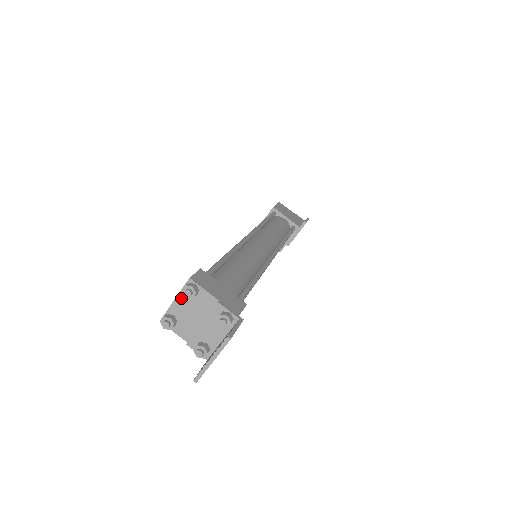
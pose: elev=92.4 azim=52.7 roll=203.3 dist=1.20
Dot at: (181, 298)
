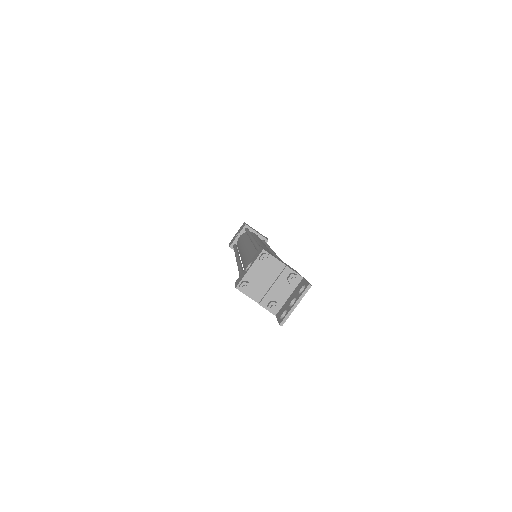
Dot at: (255, 266)
